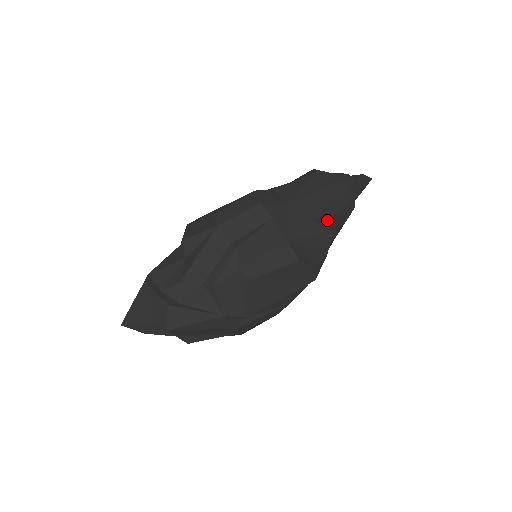
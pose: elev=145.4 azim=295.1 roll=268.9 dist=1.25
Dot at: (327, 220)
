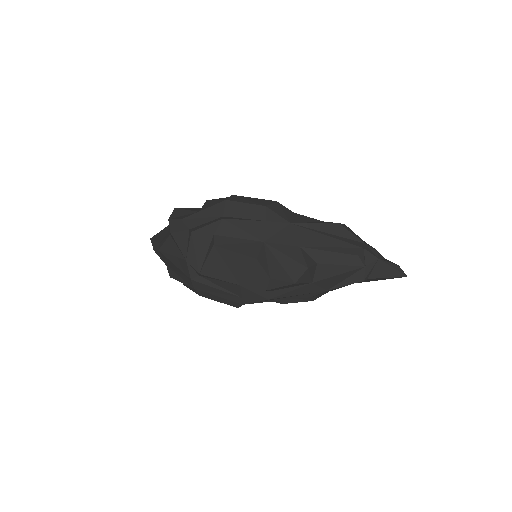
Dot at: (316, 260)
